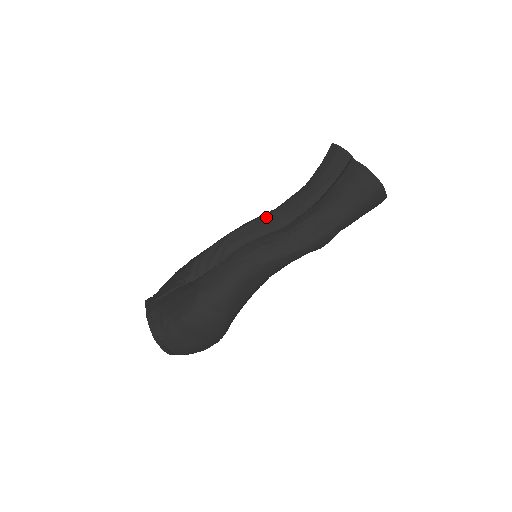
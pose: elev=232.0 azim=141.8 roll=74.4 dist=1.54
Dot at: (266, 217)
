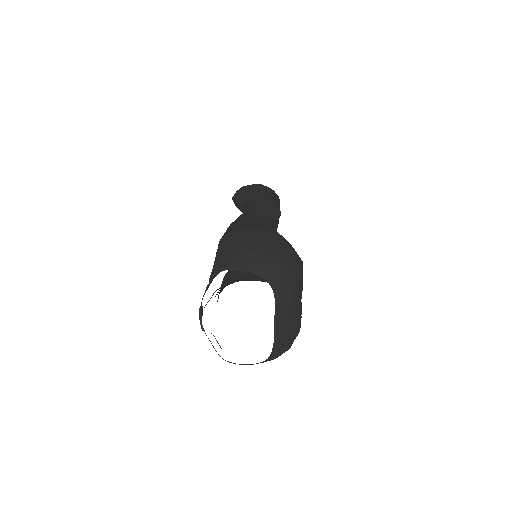
Dot at: occluded
